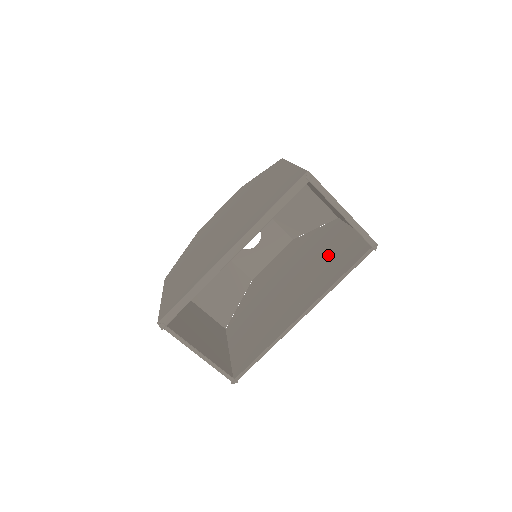
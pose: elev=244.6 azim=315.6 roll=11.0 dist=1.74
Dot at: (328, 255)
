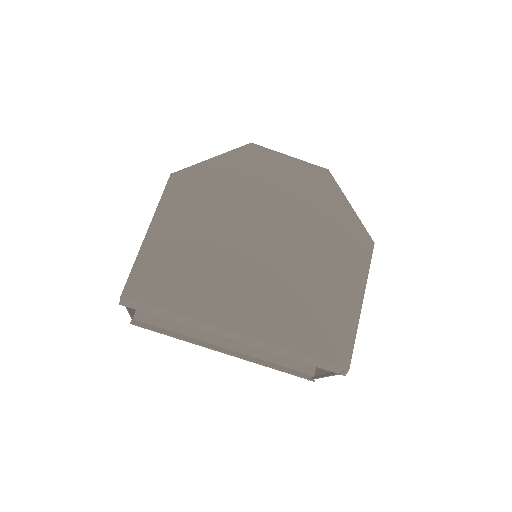
Dot at: occluded
